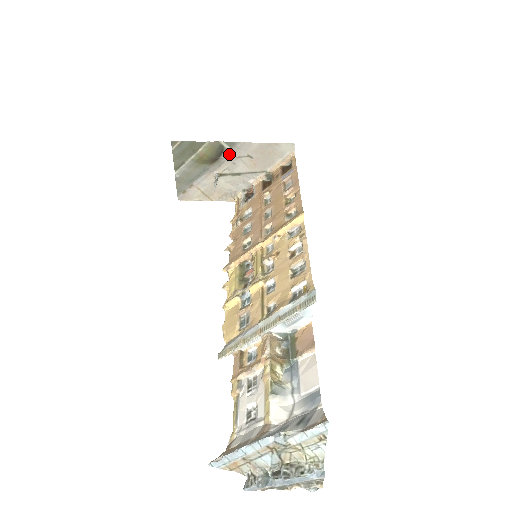
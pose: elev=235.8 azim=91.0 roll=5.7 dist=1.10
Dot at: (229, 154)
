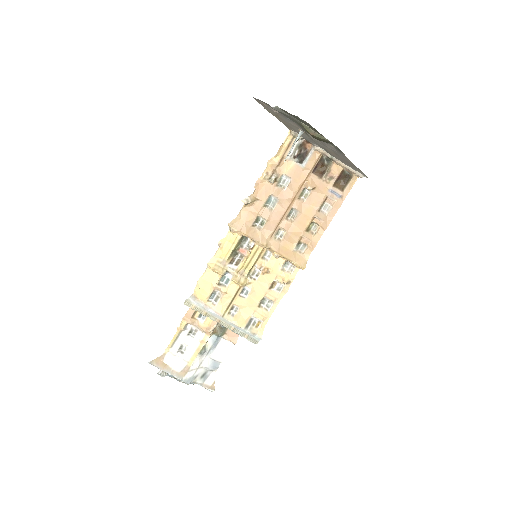
Dot at: (328, 144)
